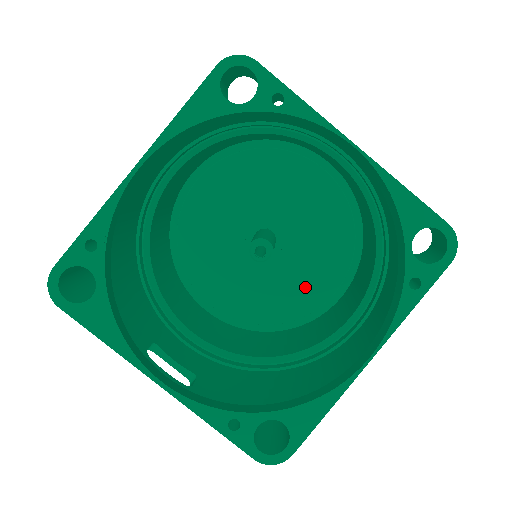
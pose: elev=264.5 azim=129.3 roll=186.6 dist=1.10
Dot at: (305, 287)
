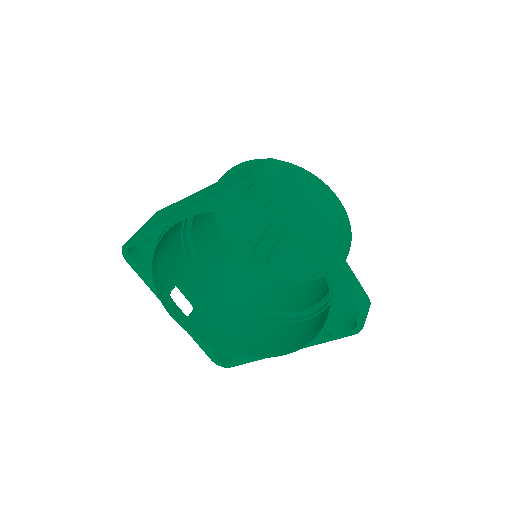
Dot at: (294, 264)
